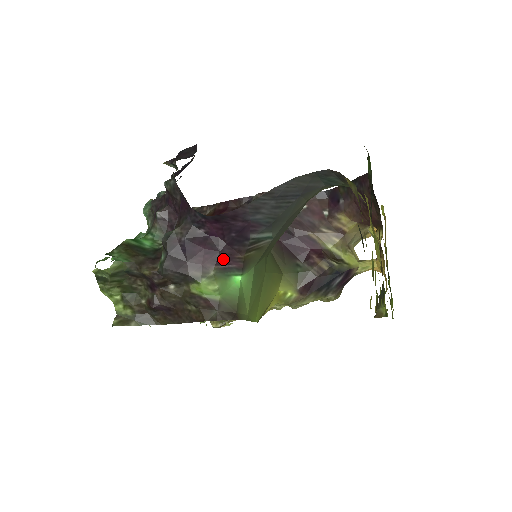
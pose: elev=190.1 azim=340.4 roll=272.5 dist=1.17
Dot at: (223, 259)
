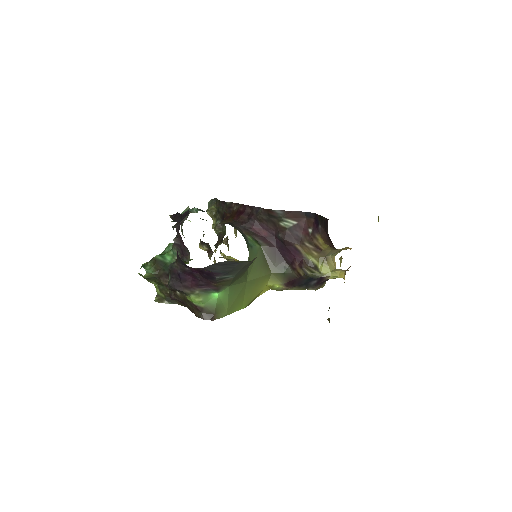
Dot at: (203, 285)
